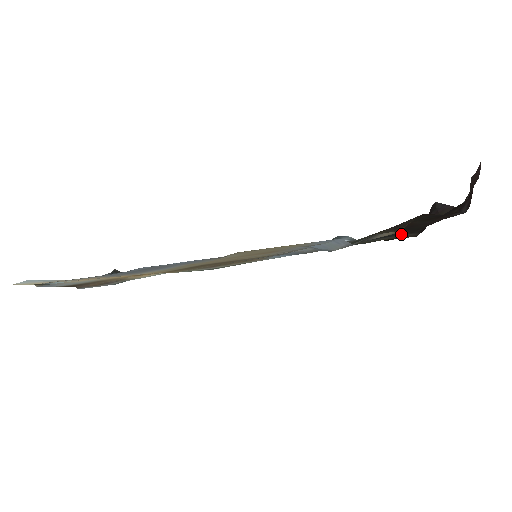
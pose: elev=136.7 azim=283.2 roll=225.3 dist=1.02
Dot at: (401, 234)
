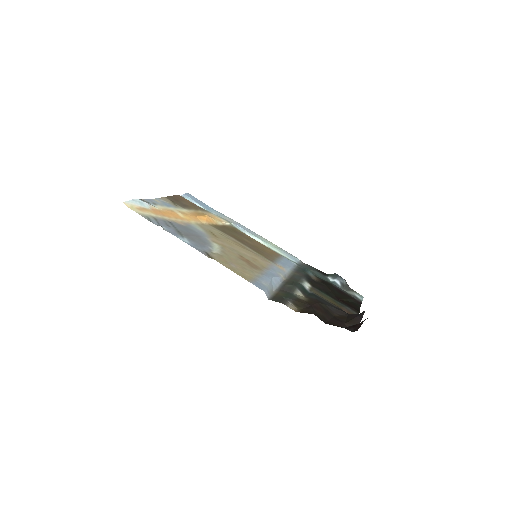
Dot at: occluded
